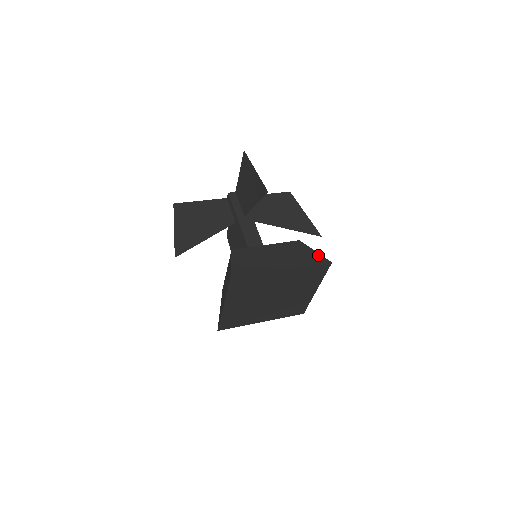
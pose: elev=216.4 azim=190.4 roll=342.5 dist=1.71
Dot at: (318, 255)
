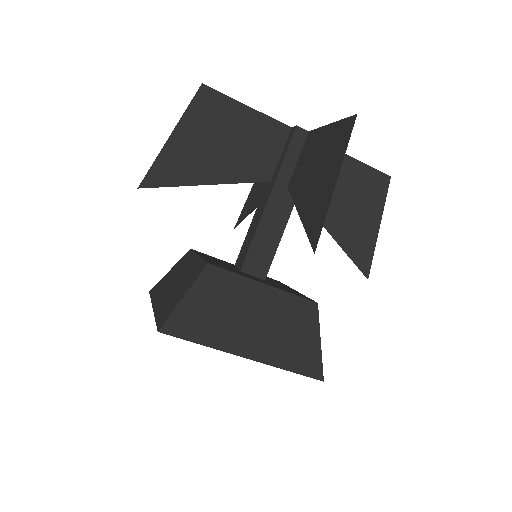
Dot at: (318, 354)
